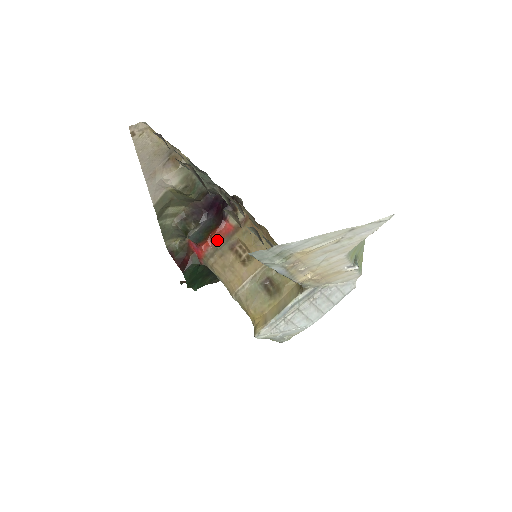
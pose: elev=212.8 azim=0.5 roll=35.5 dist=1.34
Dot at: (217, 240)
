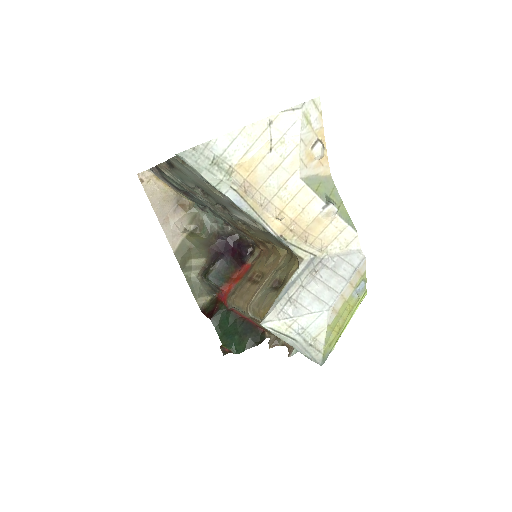
Dot at: (237, 280)
